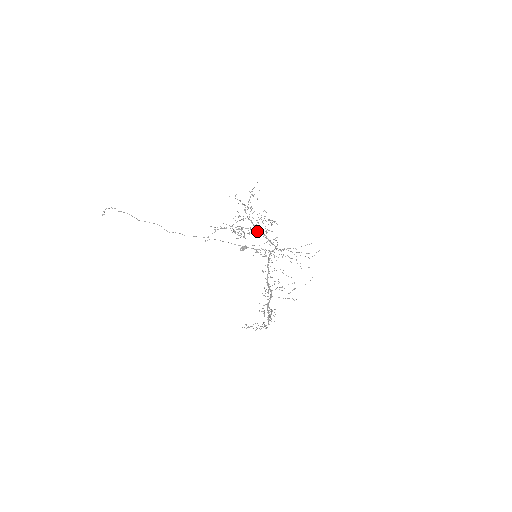
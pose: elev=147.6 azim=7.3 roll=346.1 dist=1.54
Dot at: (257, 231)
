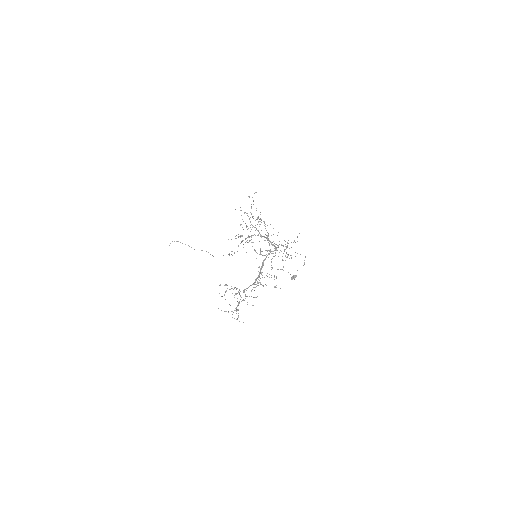
Dot at: occluded
